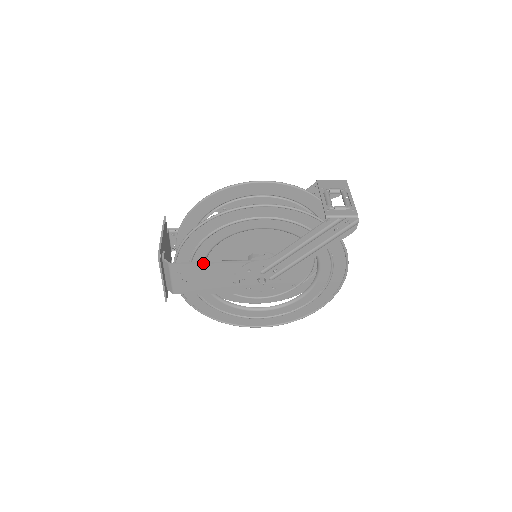
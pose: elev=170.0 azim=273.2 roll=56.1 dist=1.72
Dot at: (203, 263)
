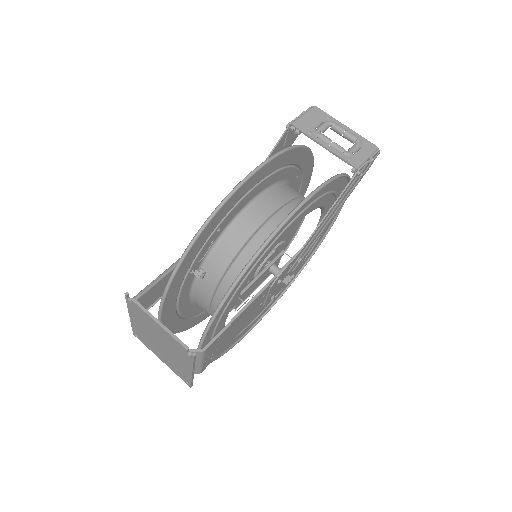
Dot at: (238, 315)
